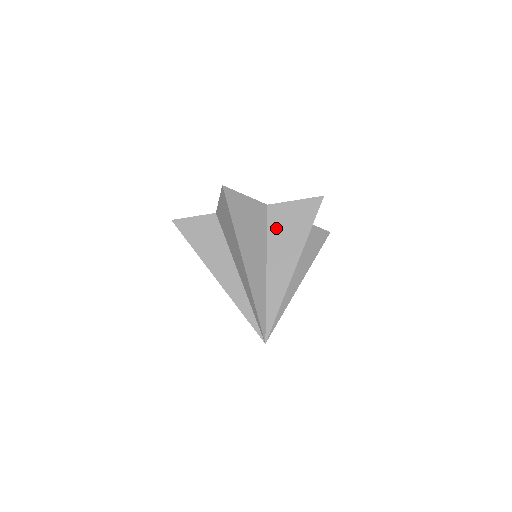
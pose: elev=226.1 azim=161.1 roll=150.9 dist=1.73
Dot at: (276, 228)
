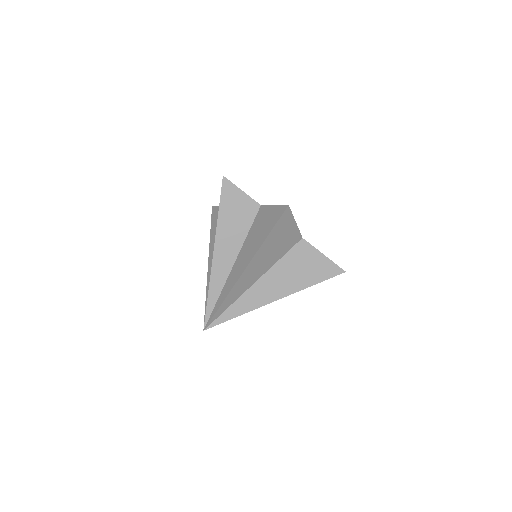
Dot at: (291, 261)
